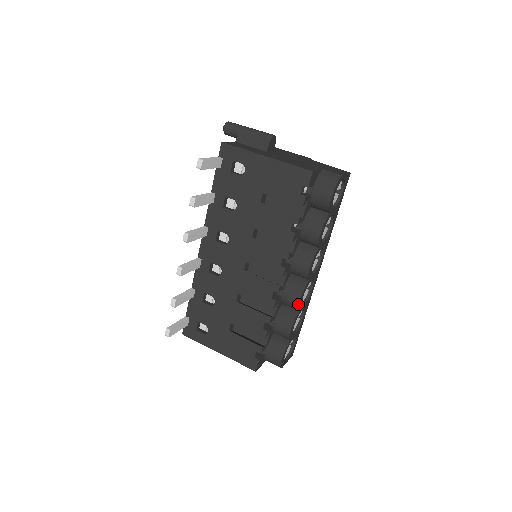
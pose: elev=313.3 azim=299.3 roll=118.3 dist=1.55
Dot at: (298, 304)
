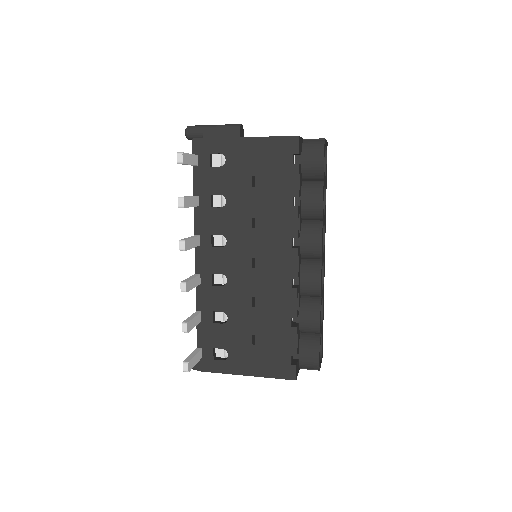
Dot at: (320, 287)
